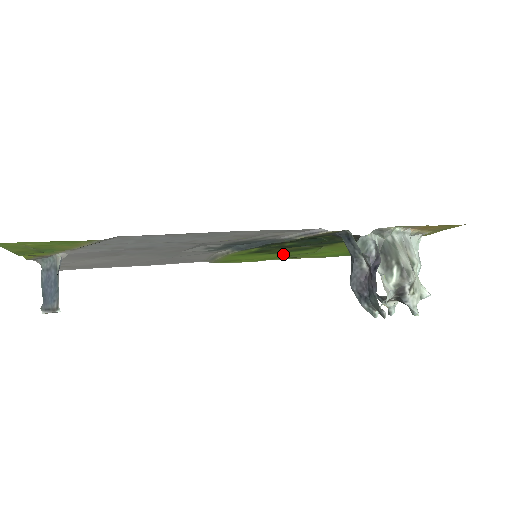
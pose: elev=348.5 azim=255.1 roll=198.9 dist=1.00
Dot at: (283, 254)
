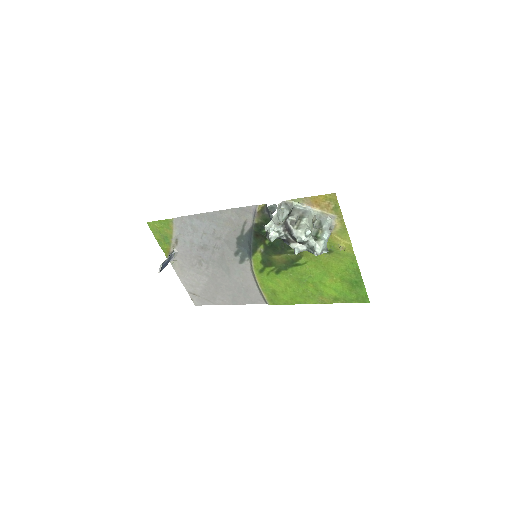
Dot at: (292, 277)
